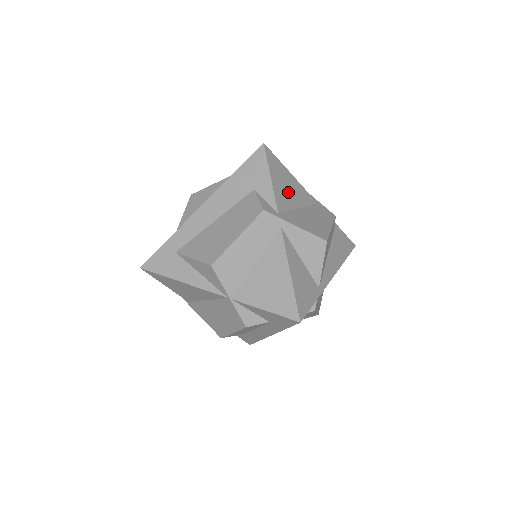
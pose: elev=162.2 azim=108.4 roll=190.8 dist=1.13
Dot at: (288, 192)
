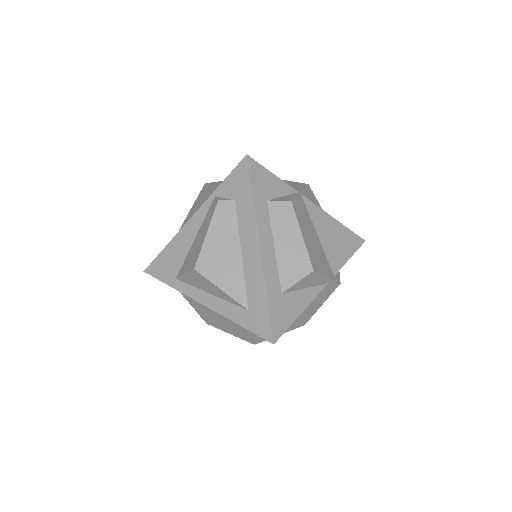
Dot at: occluded
